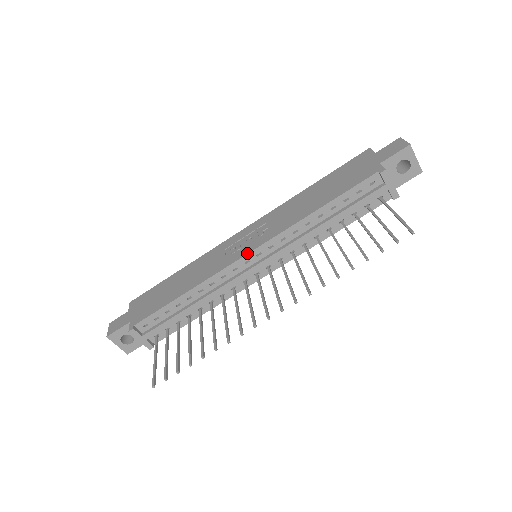
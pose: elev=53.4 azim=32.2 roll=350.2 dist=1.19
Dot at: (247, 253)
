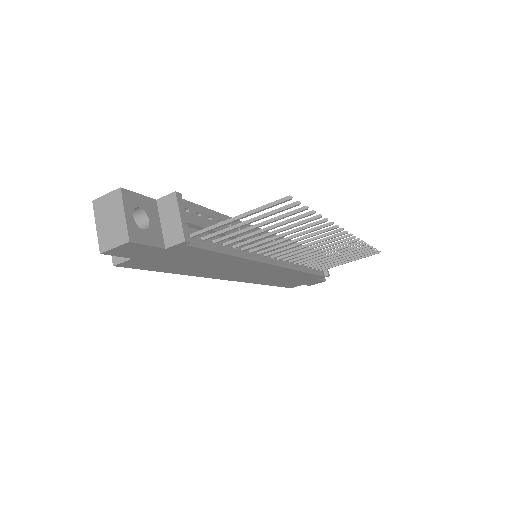
Dot at: (267, 231)
